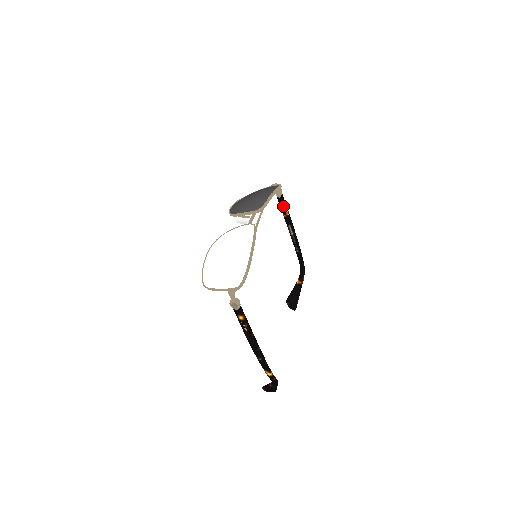
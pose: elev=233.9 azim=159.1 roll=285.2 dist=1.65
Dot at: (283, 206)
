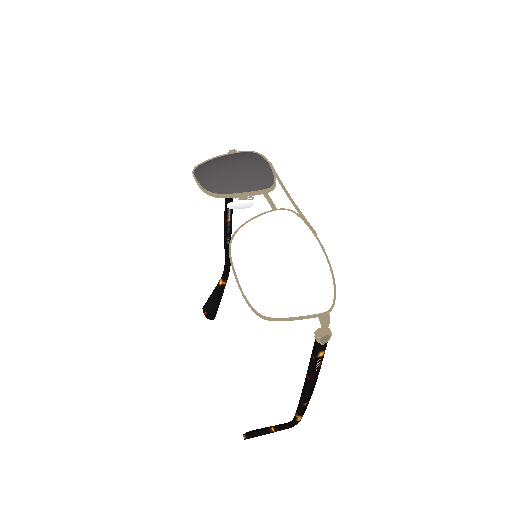
Dot at: occluded
